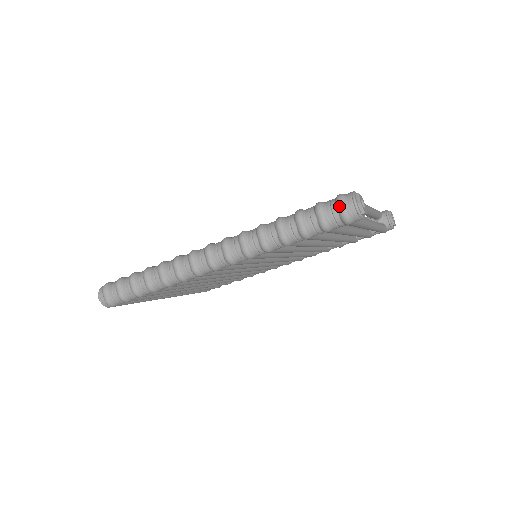
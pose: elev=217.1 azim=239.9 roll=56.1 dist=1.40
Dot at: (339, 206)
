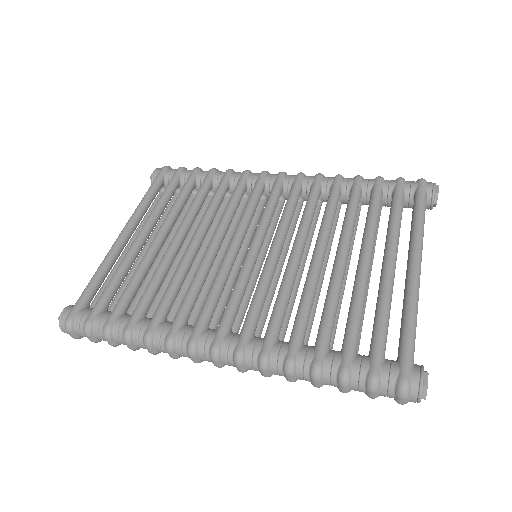
Dot at: (399, 399)
